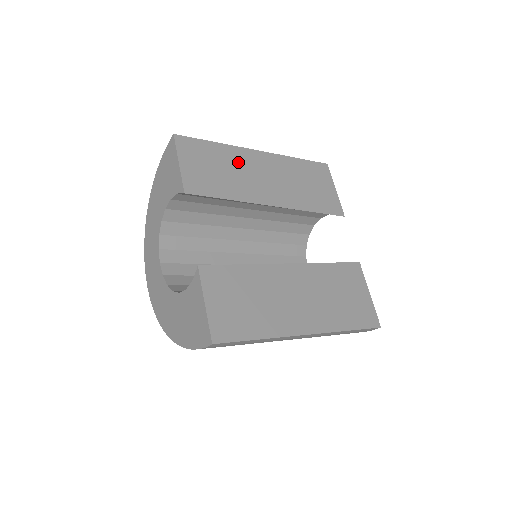
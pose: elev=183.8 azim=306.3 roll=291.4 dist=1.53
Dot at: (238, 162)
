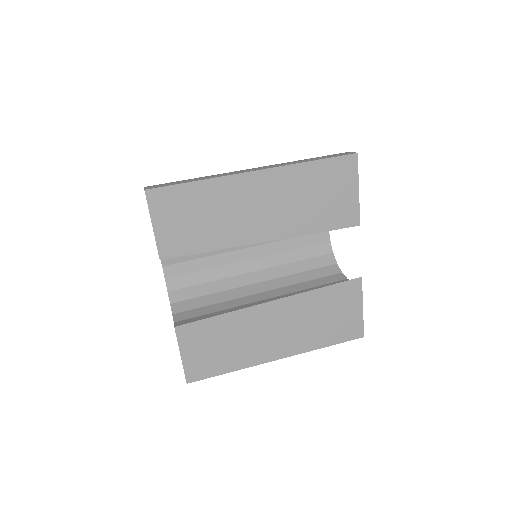
Dot at: (225, 199)
